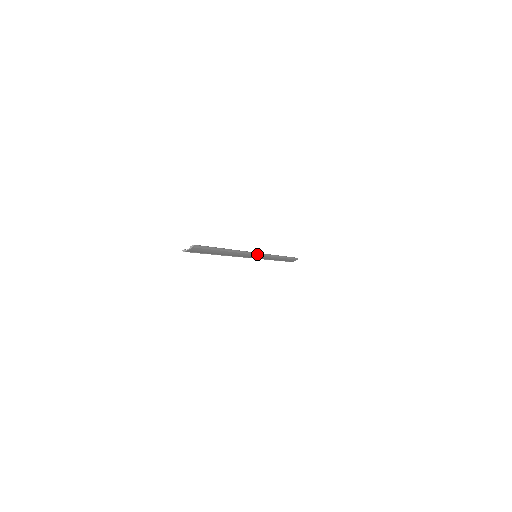
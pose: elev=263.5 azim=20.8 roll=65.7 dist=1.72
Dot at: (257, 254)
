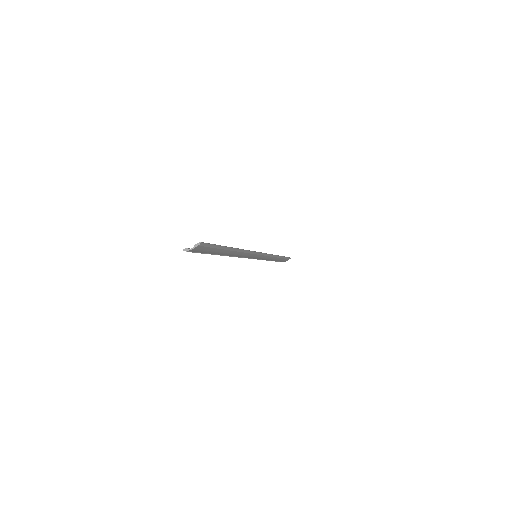
Dot at: (258, 254)
